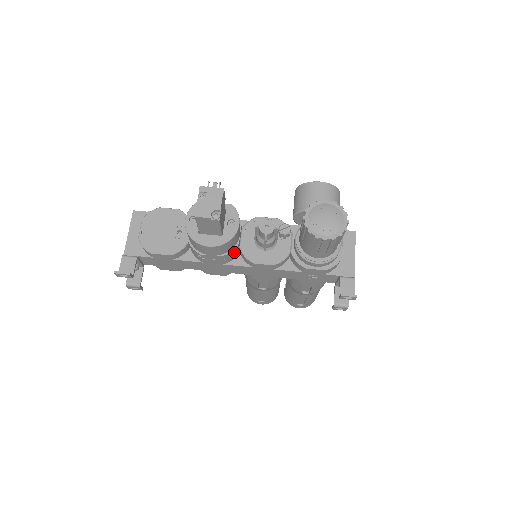
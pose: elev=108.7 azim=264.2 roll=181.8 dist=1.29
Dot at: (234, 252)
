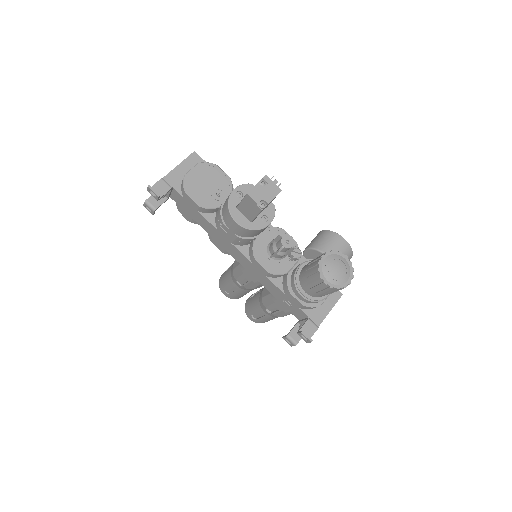
Dot at: (248, 241)
